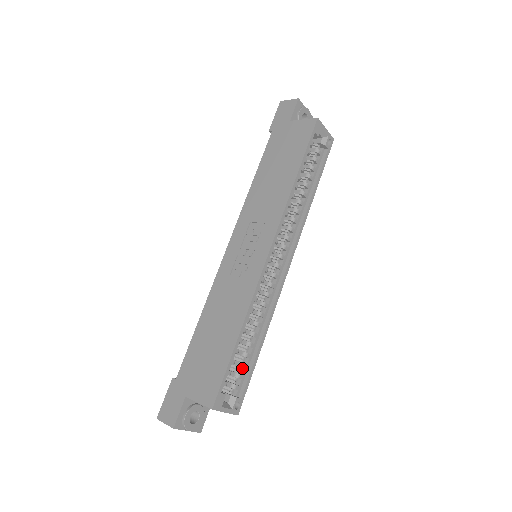
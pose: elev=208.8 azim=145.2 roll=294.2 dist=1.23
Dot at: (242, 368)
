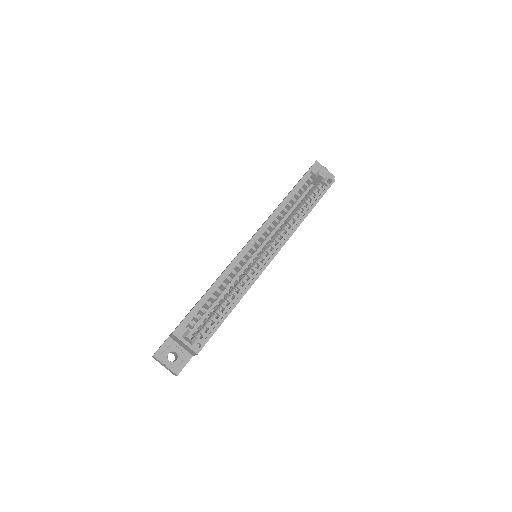
Dot at: (214, 323)
